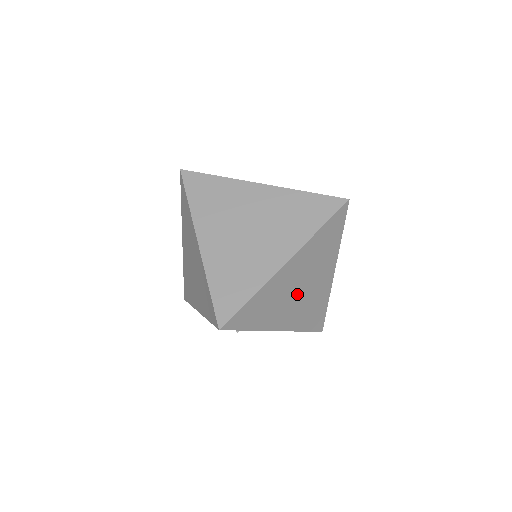
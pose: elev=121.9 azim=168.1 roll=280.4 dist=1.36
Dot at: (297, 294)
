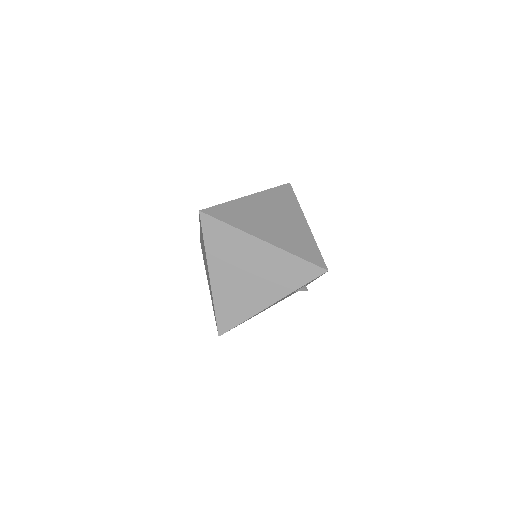
Dot at: occluded
